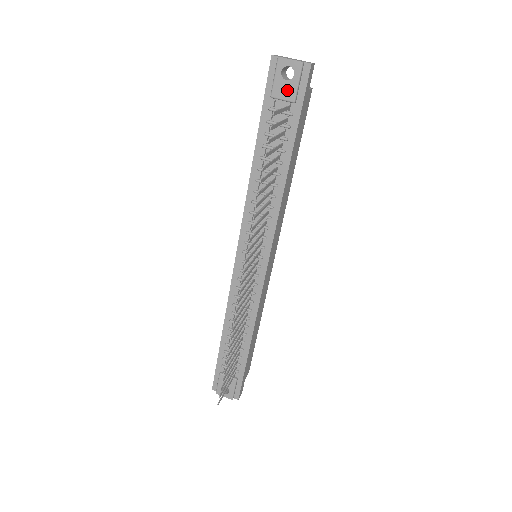
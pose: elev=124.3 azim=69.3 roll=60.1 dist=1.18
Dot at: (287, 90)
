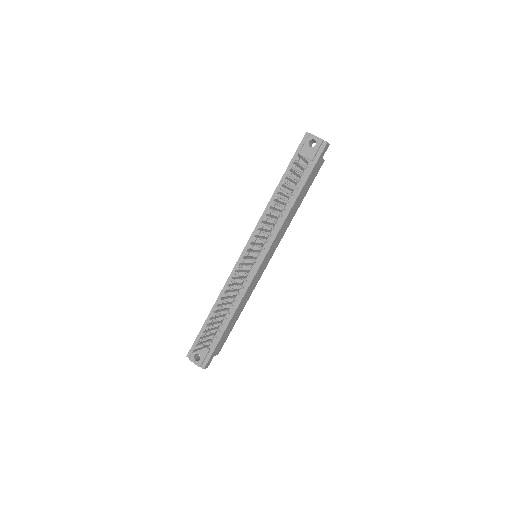
Dot at: (309, 152)
